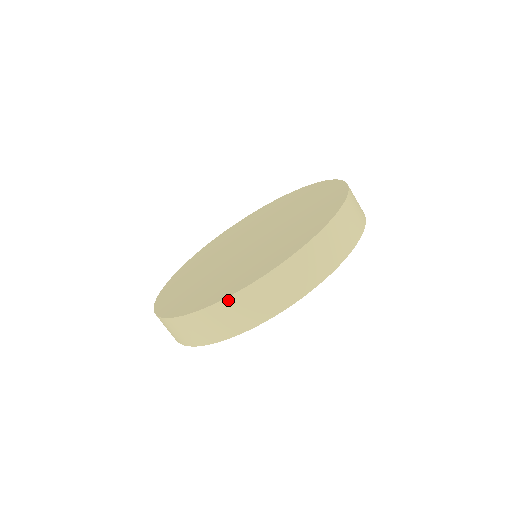
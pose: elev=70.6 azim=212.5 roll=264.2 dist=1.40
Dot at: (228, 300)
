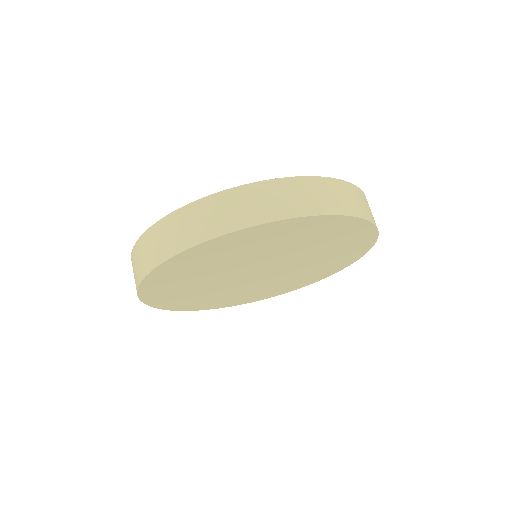
Dot at: (210, 198)
